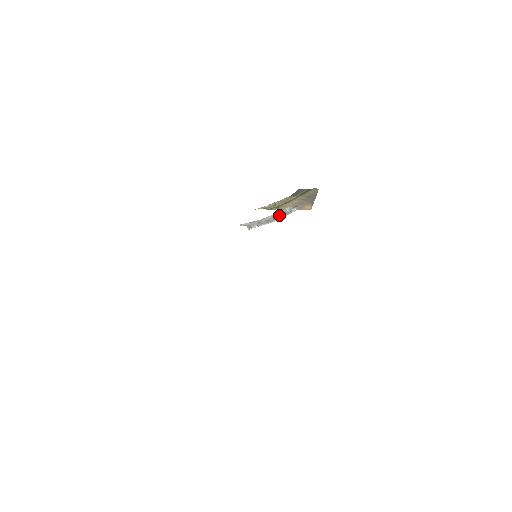
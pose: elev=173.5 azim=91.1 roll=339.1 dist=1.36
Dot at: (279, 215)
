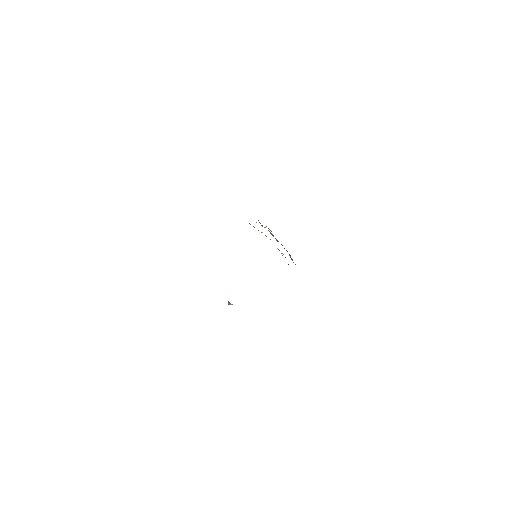
Dot at: occluded
